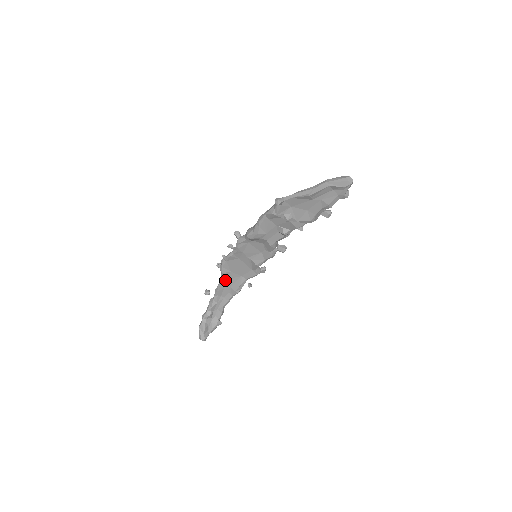
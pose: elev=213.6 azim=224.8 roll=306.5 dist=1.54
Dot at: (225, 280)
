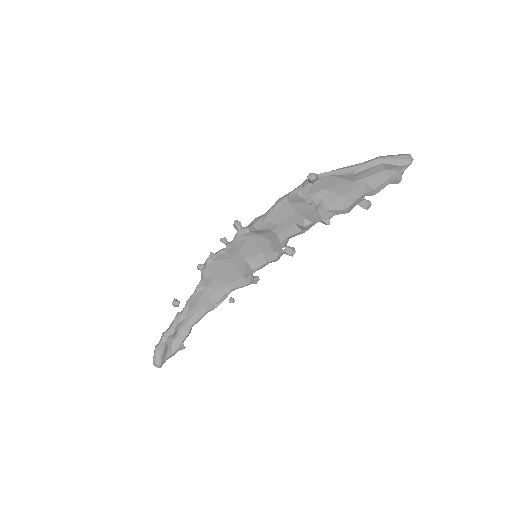
Dot at: (204, 288)
